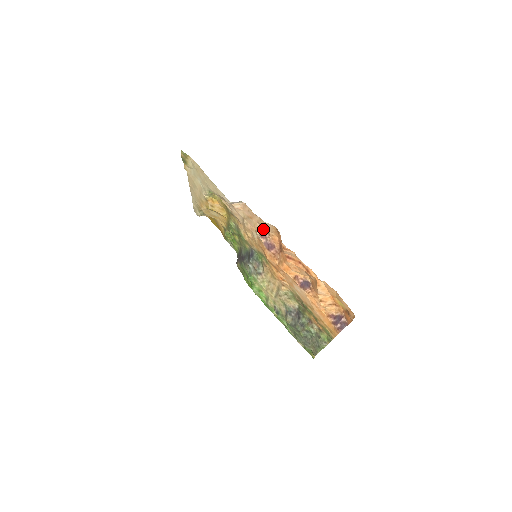
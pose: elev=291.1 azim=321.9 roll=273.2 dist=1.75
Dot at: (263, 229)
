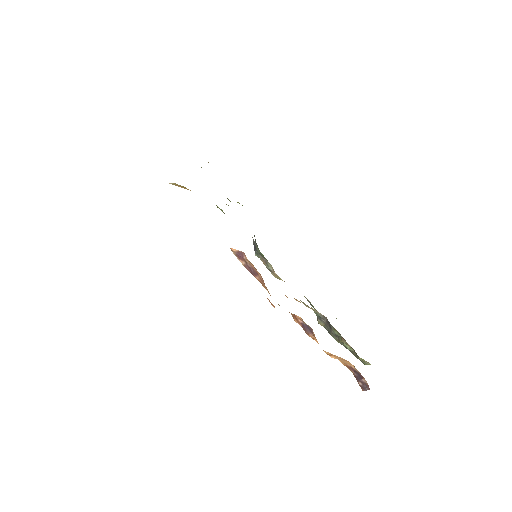
Dot at: occluded
